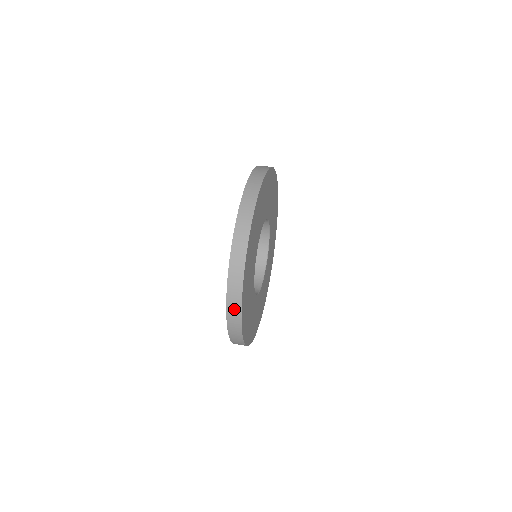
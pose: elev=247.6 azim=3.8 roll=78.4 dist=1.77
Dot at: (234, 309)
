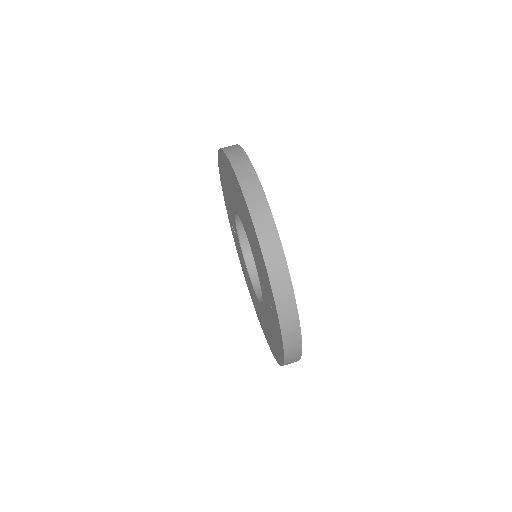
Dot at: (292, 334)
